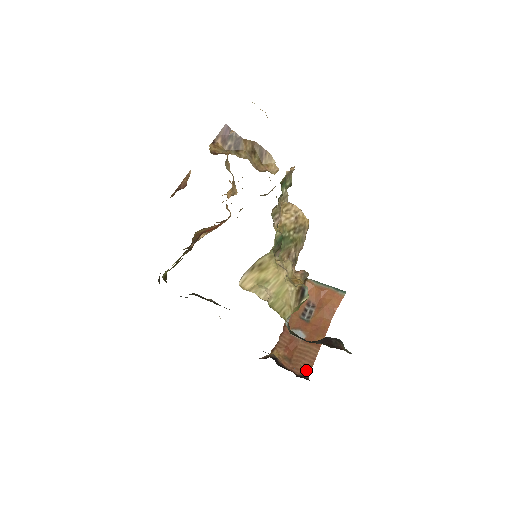
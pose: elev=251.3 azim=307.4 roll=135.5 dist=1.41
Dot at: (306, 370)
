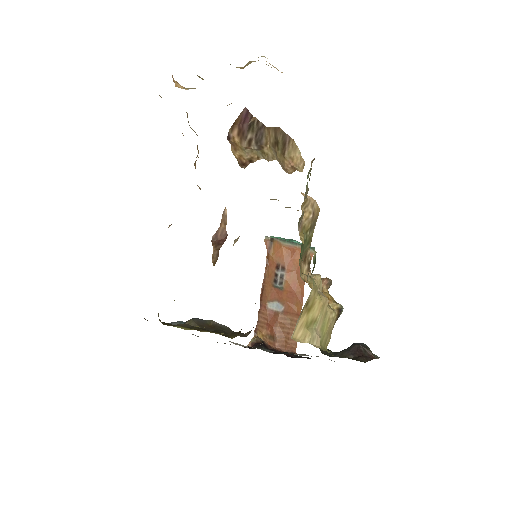
Dot at: (292, 345)
